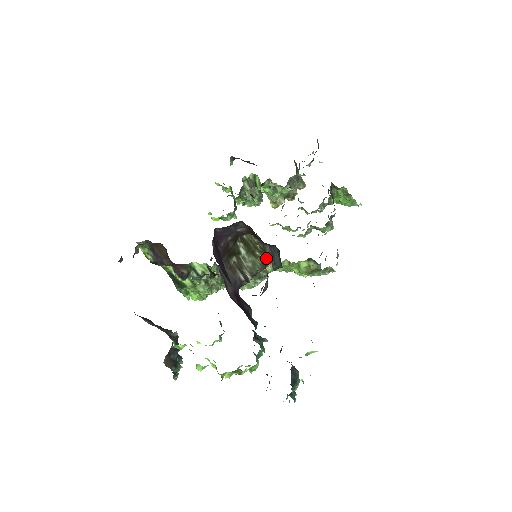
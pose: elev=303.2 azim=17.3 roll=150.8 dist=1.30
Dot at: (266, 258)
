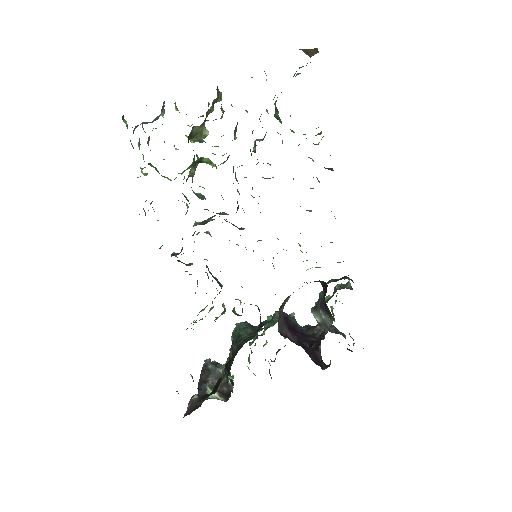
Dot at: occluded
